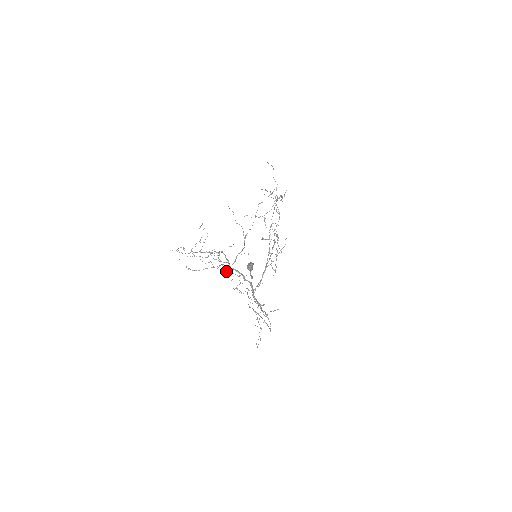
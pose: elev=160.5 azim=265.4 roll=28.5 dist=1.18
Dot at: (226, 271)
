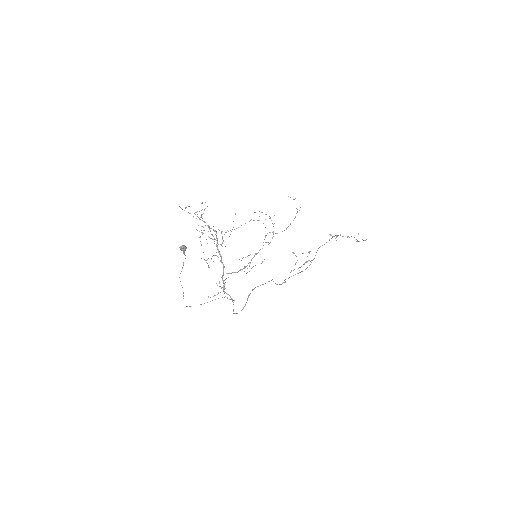
Dot at: occluded
